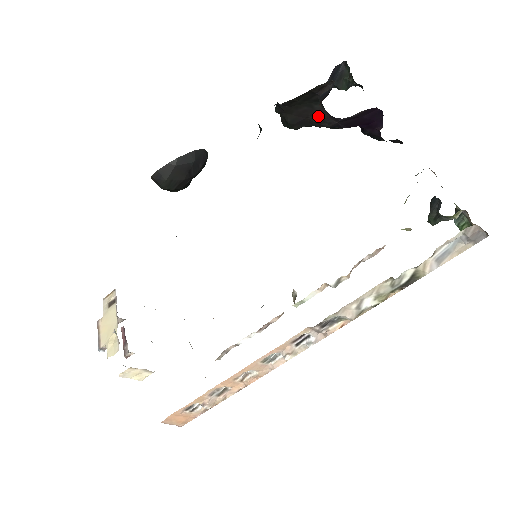
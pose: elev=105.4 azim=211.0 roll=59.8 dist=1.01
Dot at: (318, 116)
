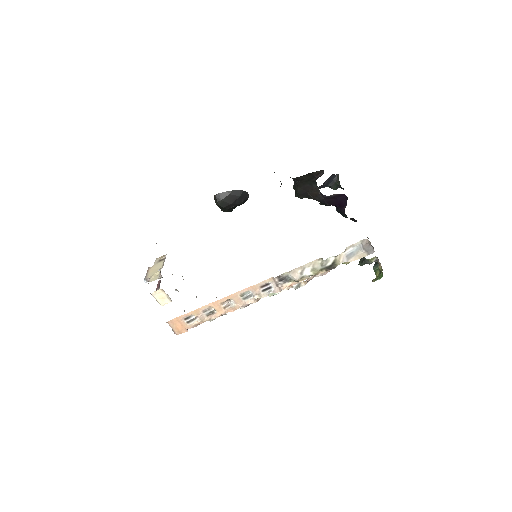
Dot at: (314, 192)
